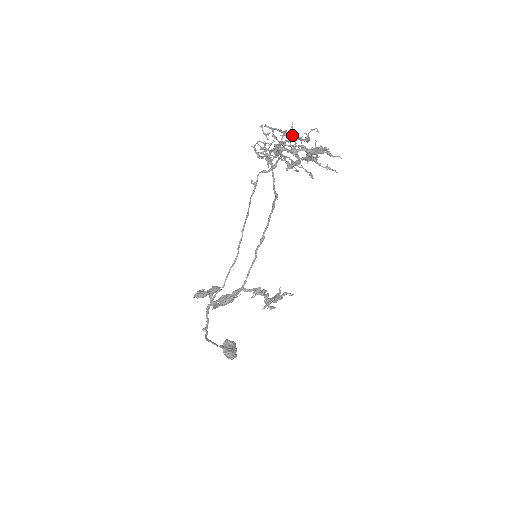
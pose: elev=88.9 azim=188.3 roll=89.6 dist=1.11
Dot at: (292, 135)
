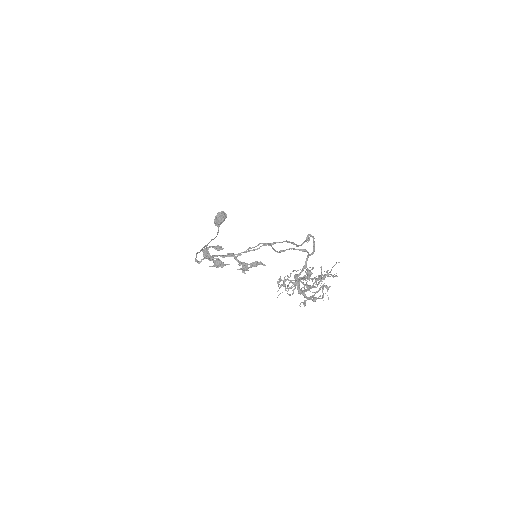
Dot at: (307, 287)
